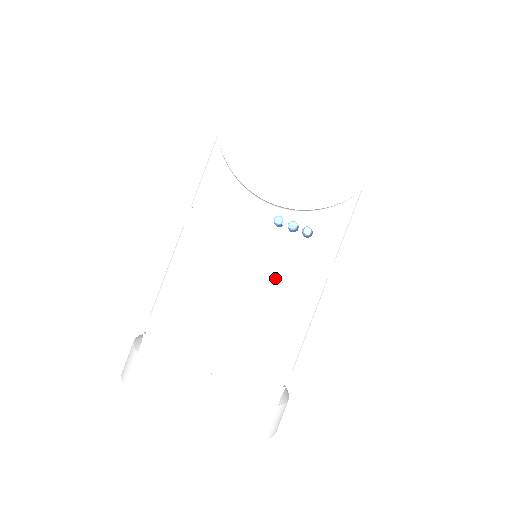
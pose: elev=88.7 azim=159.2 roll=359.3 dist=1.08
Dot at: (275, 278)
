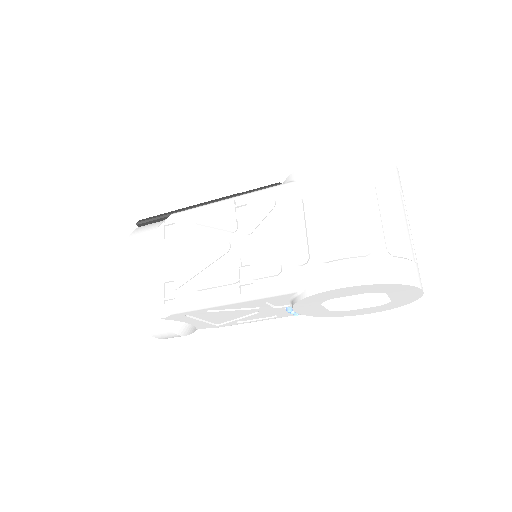
Dot at: (259, 314)
